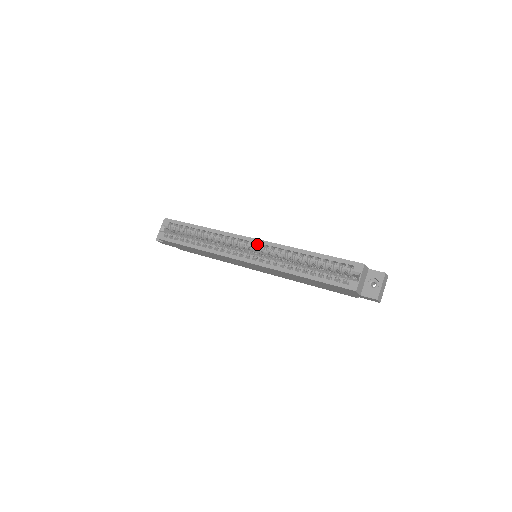
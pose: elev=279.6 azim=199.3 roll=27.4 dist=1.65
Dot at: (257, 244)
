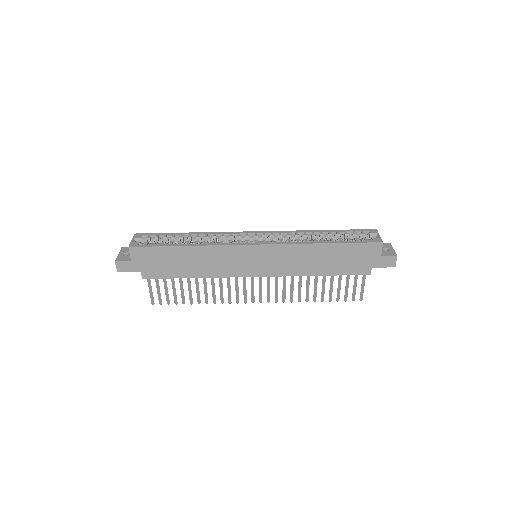
Dot at: (264, 234)
